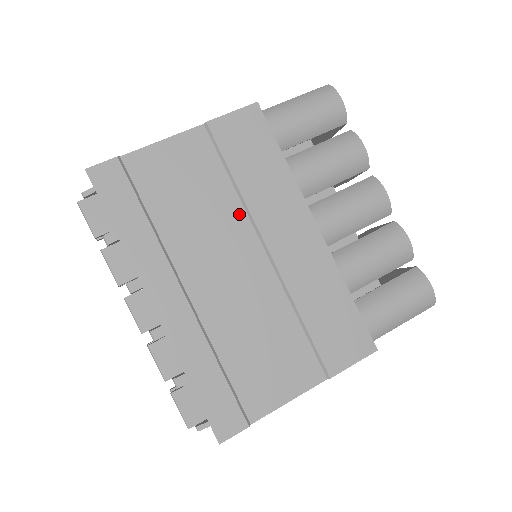
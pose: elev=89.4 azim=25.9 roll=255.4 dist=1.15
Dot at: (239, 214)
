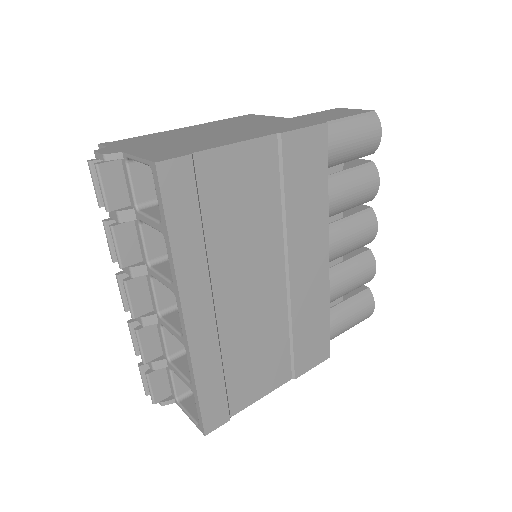
Dot at: (277, 234)
